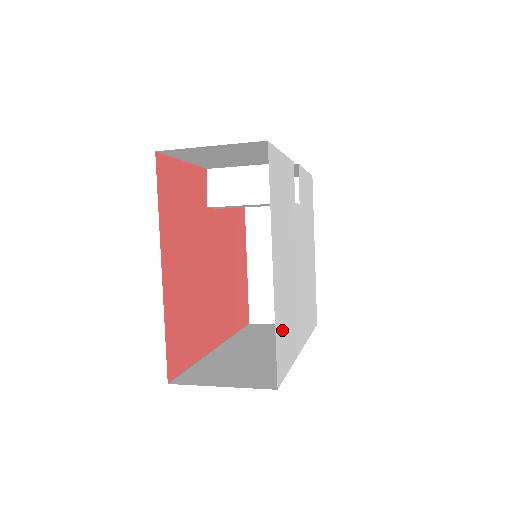
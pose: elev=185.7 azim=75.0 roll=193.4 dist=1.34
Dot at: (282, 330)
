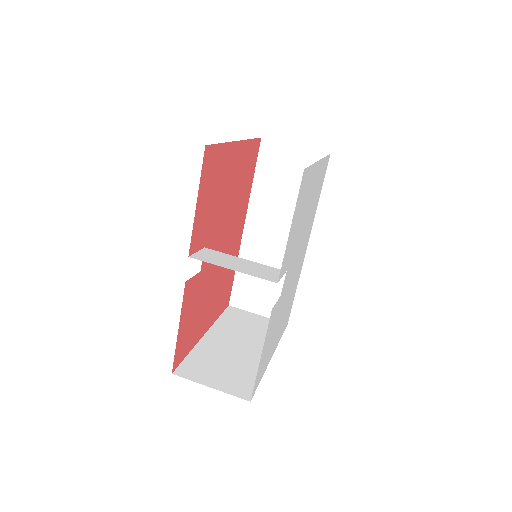
Dot at: occluded
